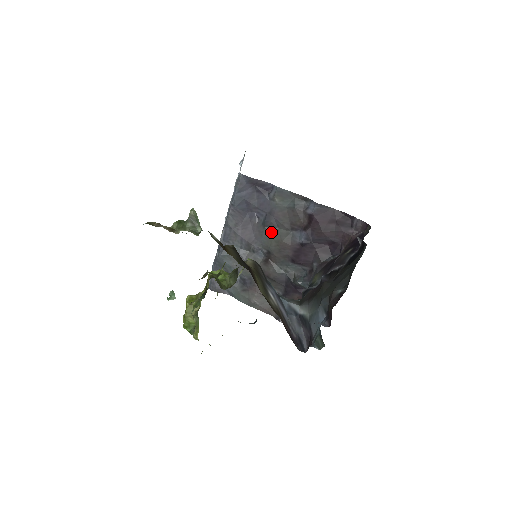
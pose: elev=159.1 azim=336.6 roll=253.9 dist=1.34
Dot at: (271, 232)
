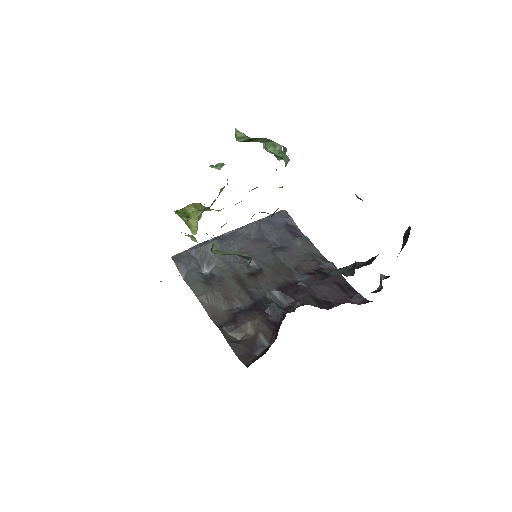
Dot at: (275, 259)
